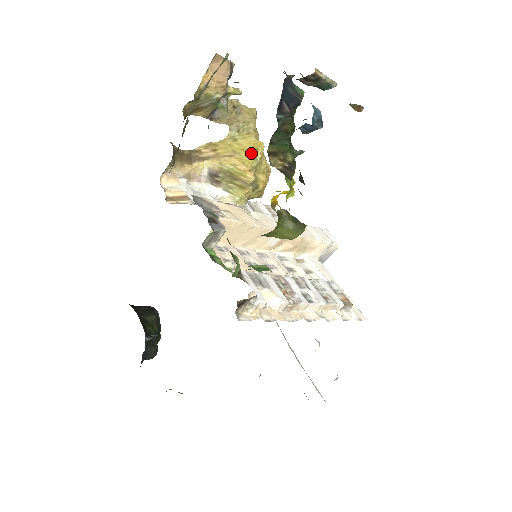
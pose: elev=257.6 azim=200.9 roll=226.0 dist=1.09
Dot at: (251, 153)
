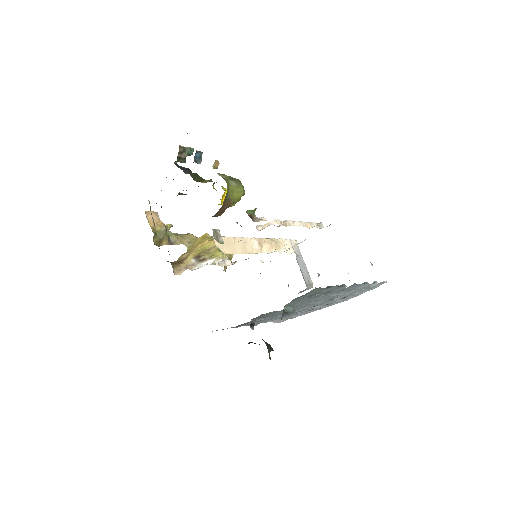
Dot at: (204, 239)
